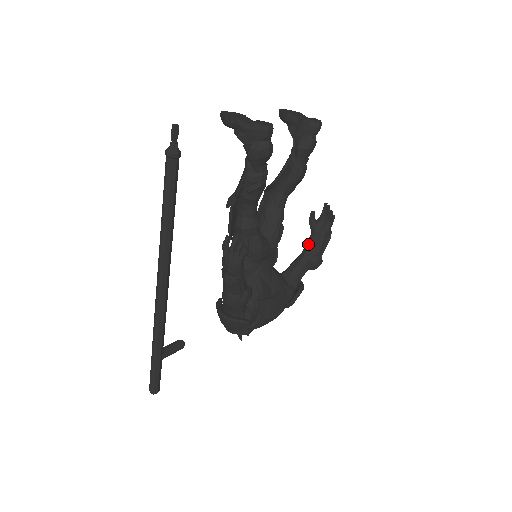
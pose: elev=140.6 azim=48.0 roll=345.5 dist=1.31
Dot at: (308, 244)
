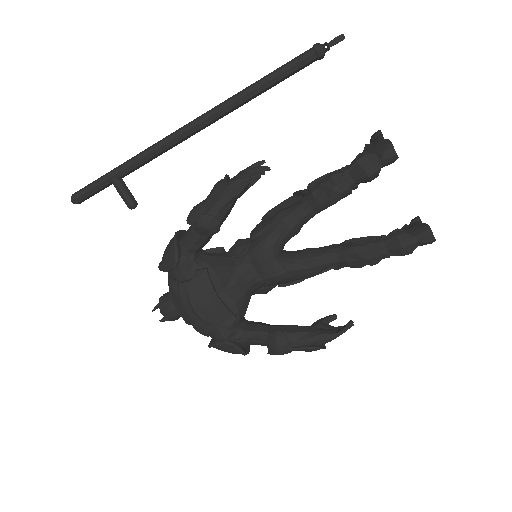
Dot at: (296, 325)
